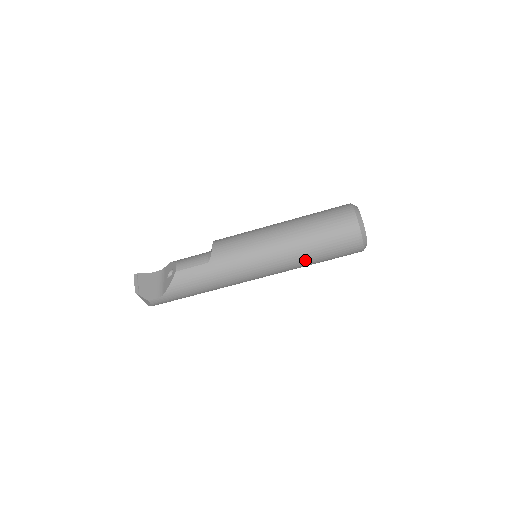
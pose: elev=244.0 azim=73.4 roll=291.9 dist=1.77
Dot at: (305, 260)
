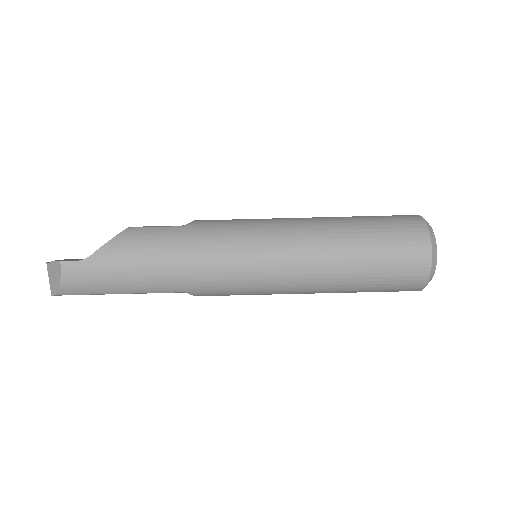
Dot at: (335, 256)
